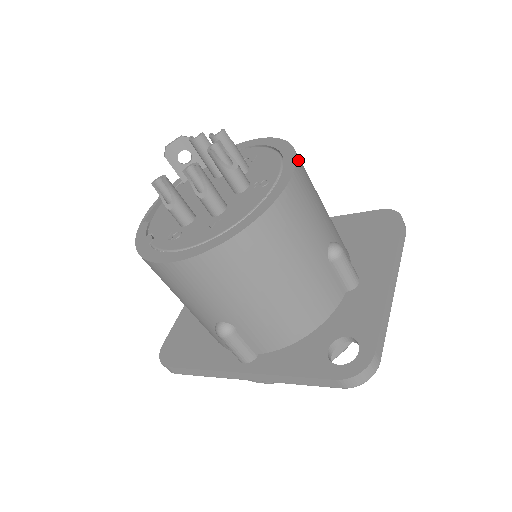
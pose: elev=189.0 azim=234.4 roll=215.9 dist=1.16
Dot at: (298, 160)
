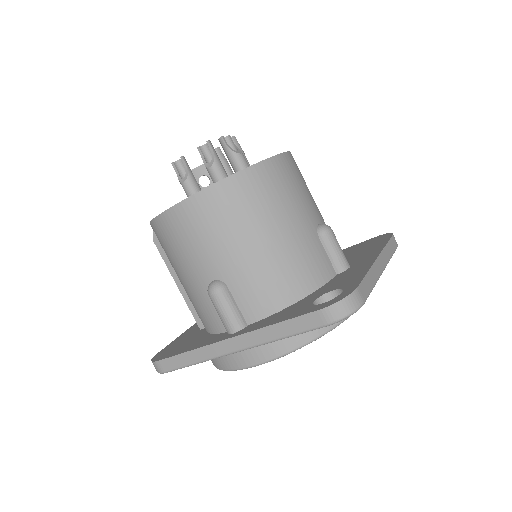
Dot at: occluded
